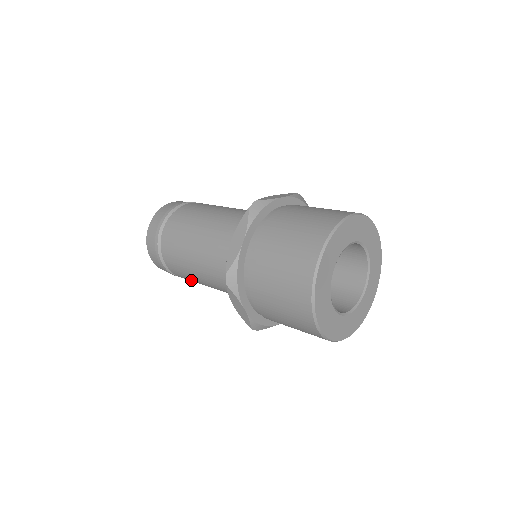
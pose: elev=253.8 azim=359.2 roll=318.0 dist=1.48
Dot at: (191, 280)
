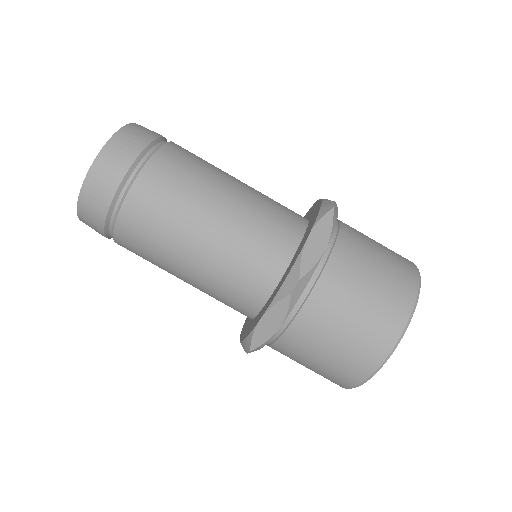
Dot at: (146, 251)
